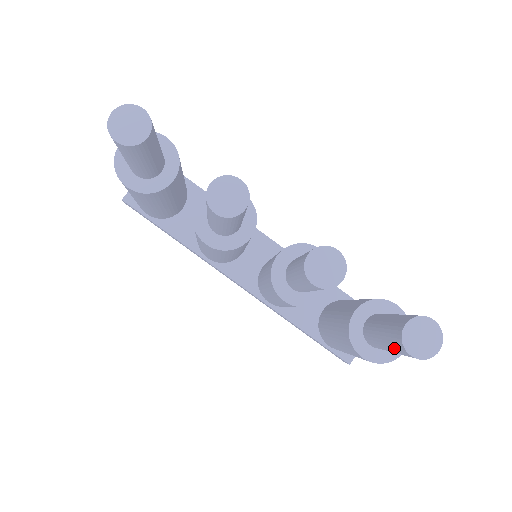
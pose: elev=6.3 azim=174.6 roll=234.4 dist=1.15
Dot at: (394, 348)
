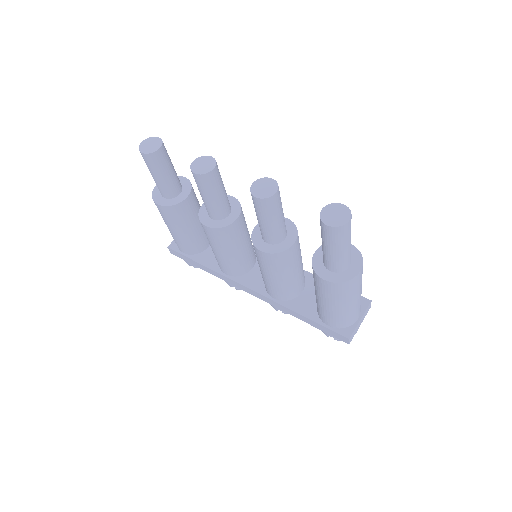
Dot at: (325, 236)
